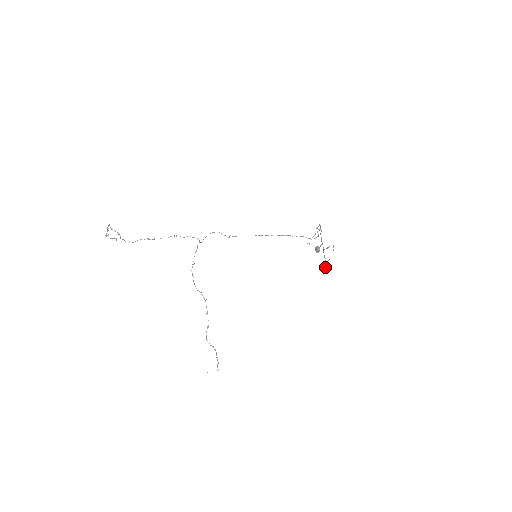
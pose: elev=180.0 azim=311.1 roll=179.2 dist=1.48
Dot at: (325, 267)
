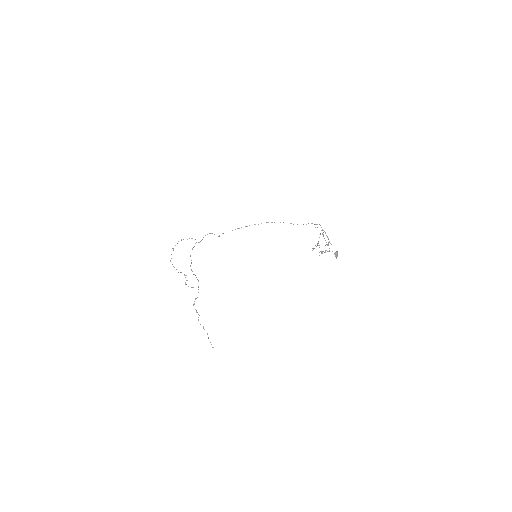
Dot at: (321, 253)
